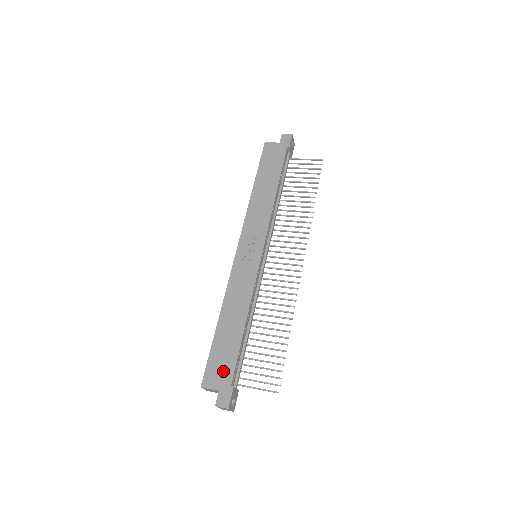
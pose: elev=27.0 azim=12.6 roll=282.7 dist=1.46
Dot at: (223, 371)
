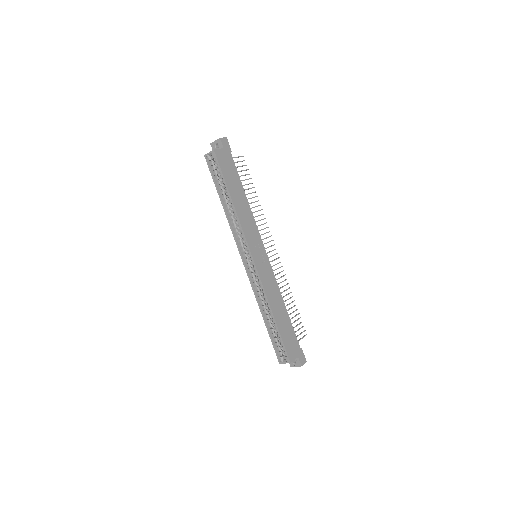
Dot at: (294, 344)
